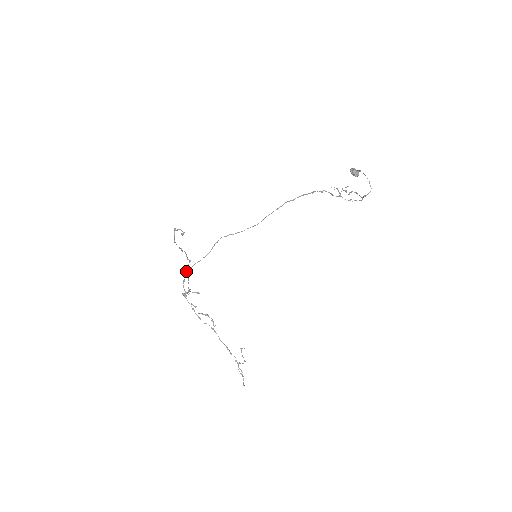
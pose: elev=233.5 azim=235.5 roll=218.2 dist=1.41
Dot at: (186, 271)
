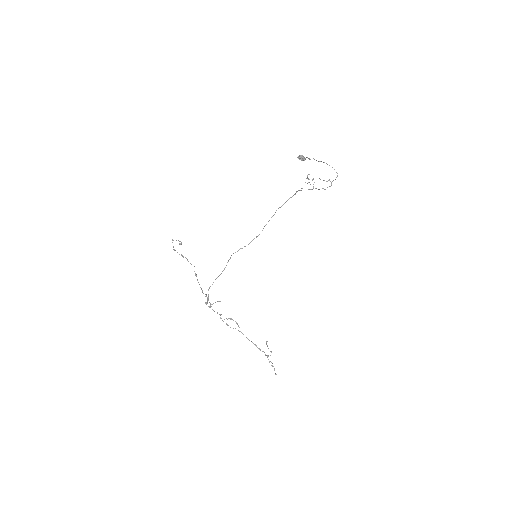
Dot at: (209, 288)
